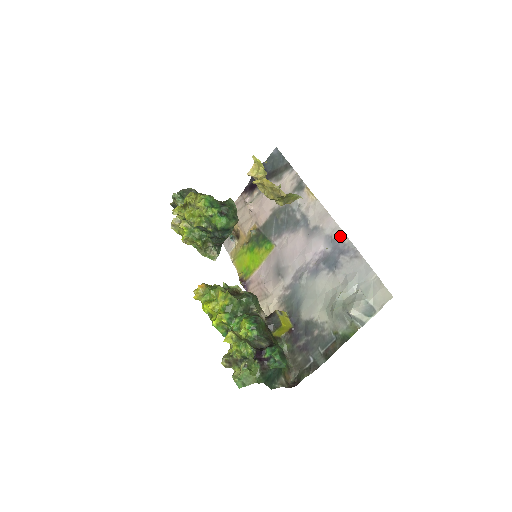
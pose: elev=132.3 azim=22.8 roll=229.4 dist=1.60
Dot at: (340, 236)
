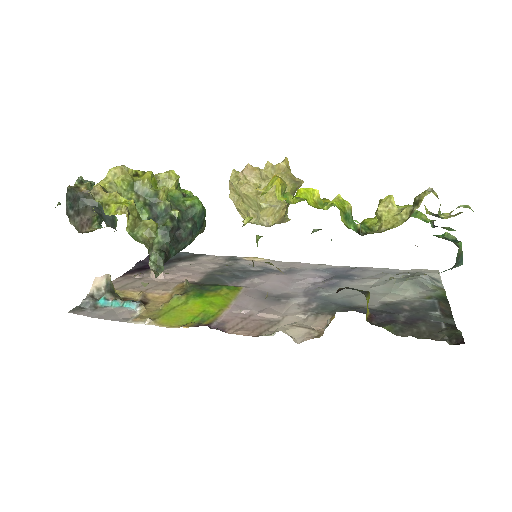
Dot at: (330, 267)
